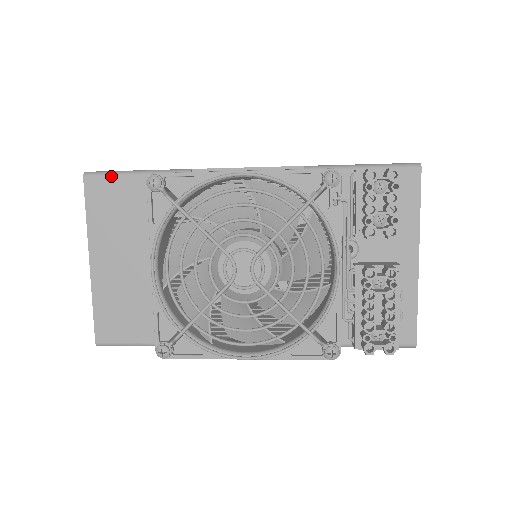
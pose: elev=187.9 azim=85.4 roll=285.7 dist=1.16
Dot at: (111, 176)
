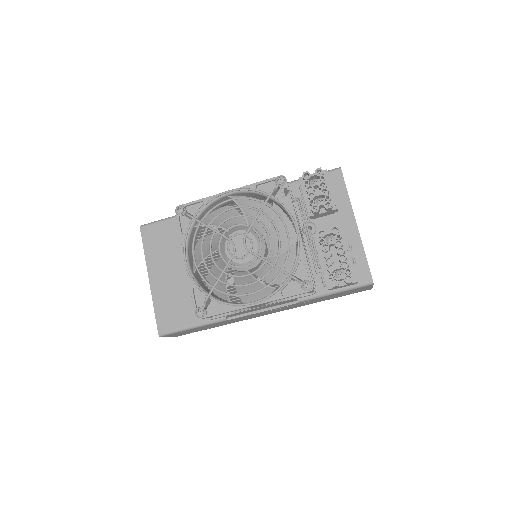
Dot at: (156, 223)
